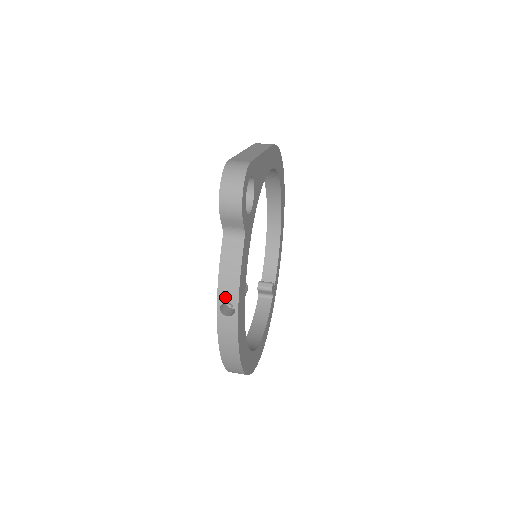
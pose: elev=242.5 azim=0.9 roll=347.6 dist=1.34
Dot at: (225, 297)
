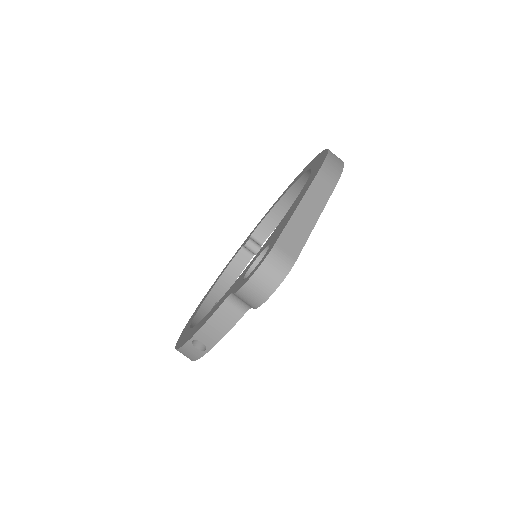
Dot at: (202, 339)
